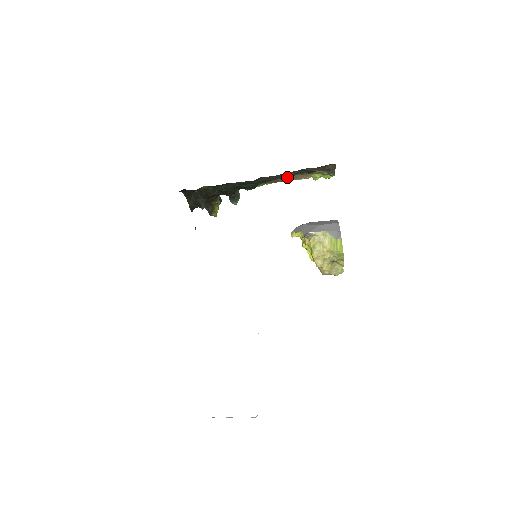
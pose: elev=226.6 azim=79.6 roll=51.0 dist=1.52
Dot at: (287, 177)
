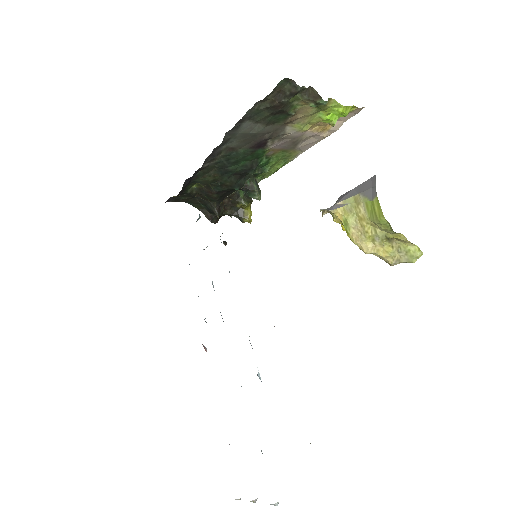
Dot at: (277, 135)
